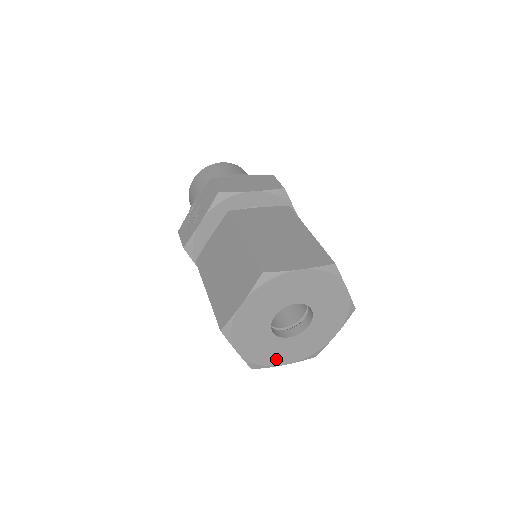
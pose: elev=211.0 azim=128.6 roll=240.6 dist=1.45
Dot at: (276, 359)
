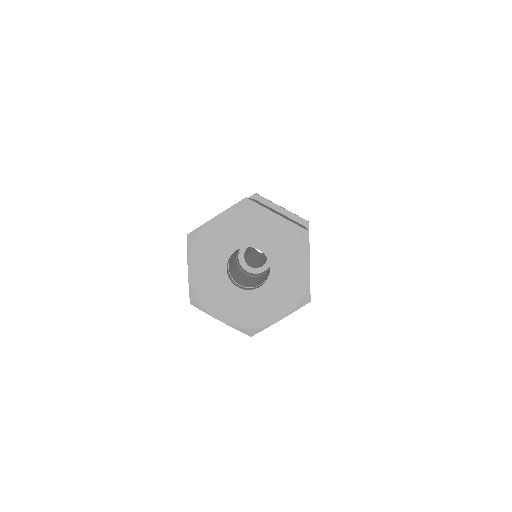
Dot at: (265, 316)
